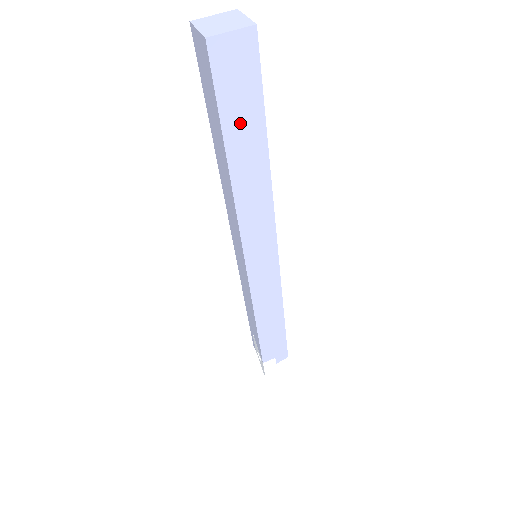
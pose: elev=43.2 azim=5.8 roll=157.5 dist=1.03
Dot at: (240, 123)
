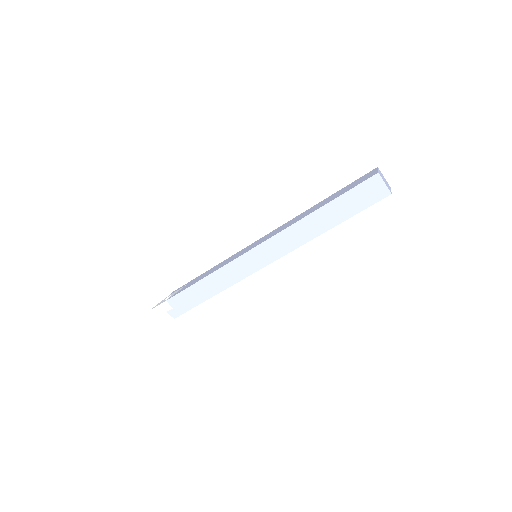
Dot at: (343, 206)
